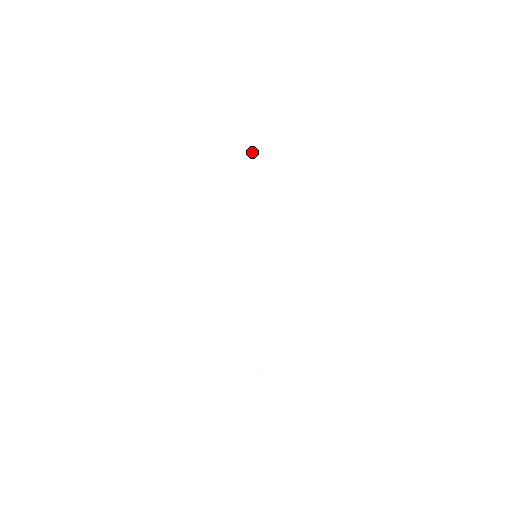
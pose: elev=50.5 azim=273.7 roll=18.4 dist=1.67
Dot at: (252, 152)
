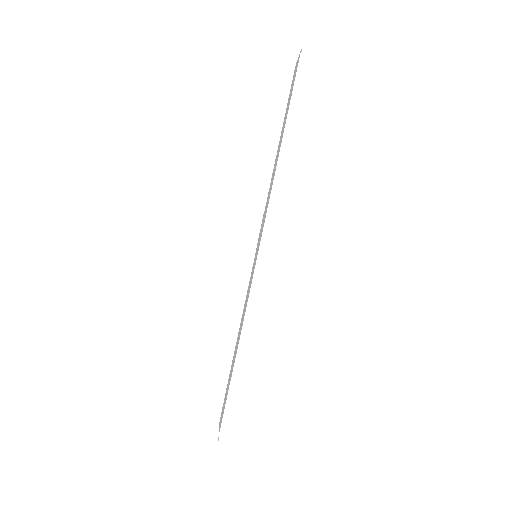
Dot at: (300, 51)
